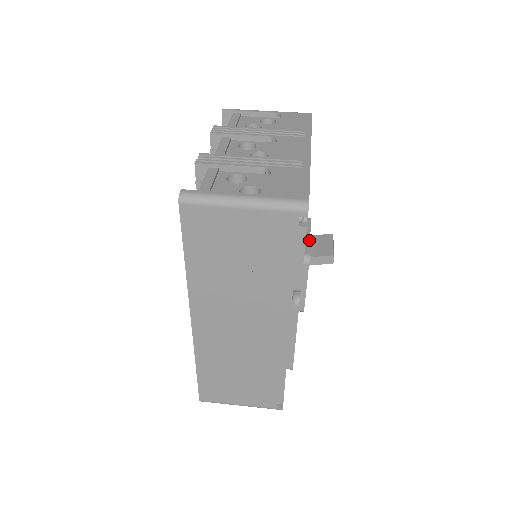
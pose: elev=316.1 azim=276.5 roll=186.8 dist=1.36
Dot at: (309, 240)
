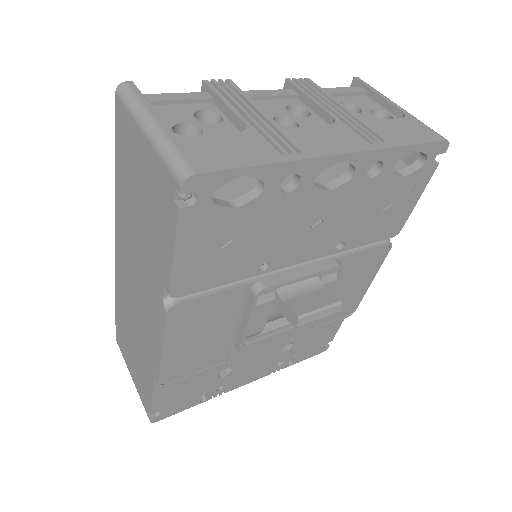
Dot at: (294, 278)
